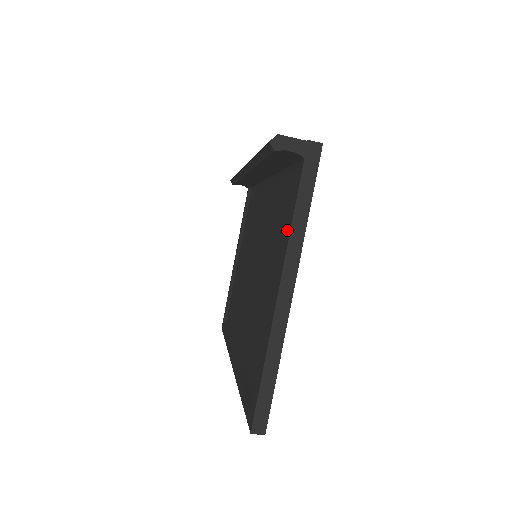
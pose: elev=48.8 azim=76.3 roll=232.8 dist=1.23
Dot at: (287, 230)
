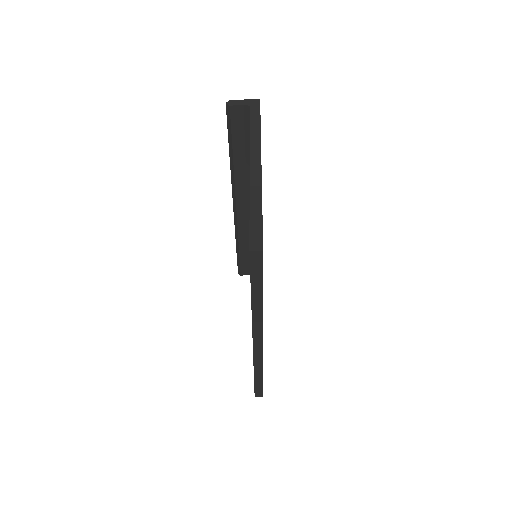
Dot at: occluded
